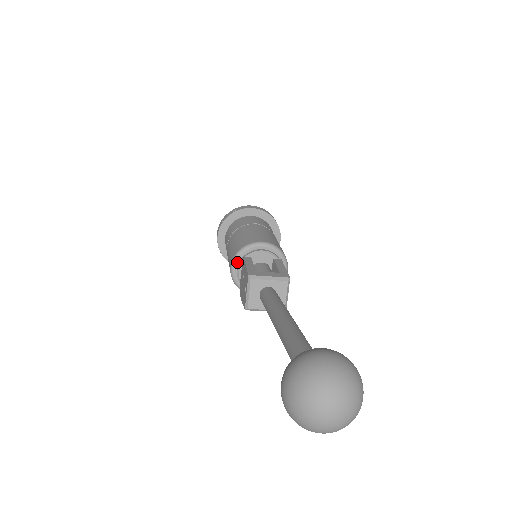
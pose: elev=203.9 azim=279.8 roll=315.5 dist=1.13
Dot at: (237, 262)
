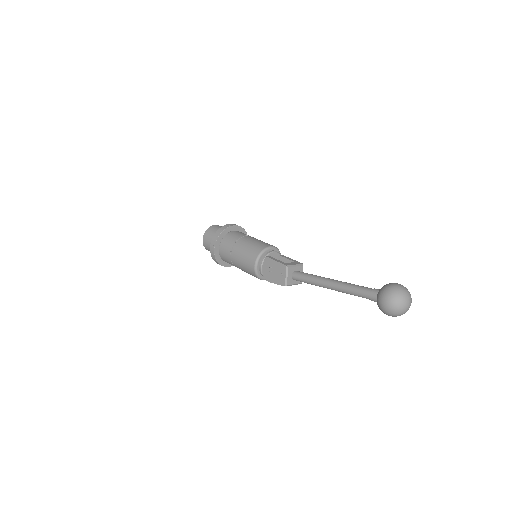
Dot at: (259, 261)
